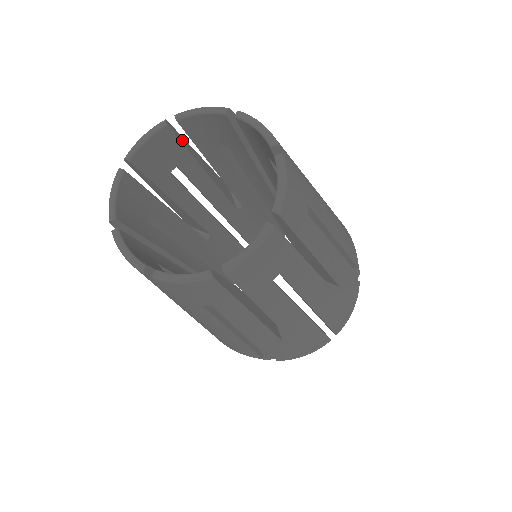
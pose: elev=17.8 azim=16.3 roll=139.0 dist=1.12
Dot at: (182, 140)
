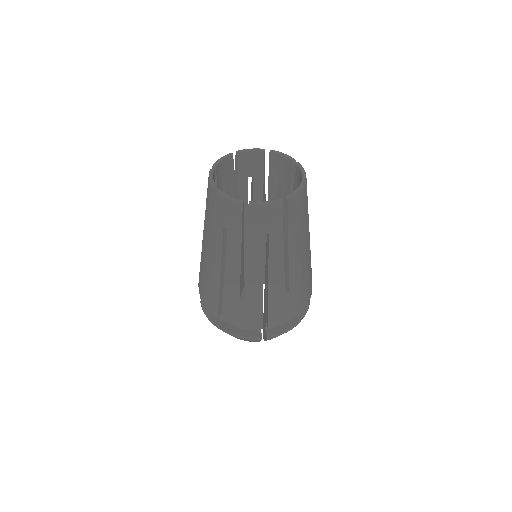
Dot at: (232, 169)
